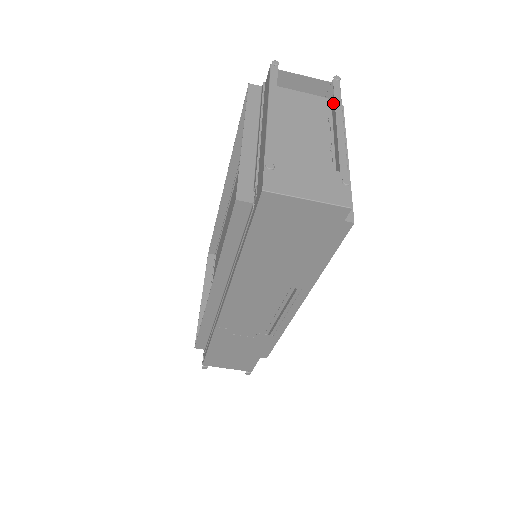
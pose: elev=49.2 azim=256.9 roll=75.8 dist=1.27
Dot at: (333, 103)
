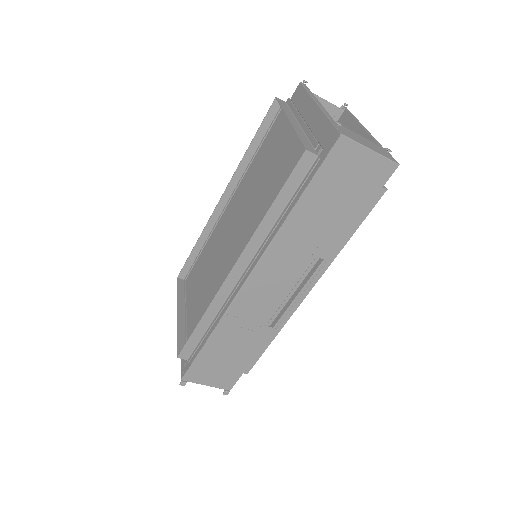
Dot at: (341, 123)
